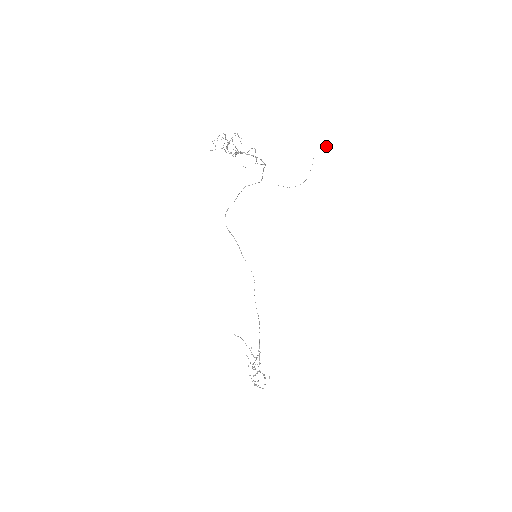
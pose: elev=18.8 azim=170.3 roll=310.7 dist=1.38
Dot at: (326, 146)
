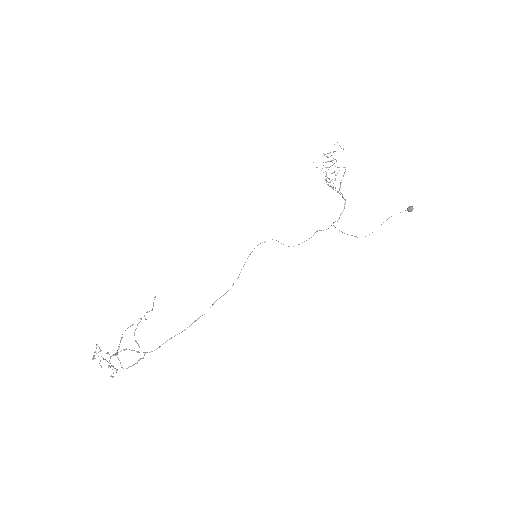
Dot at: (410, 206)
